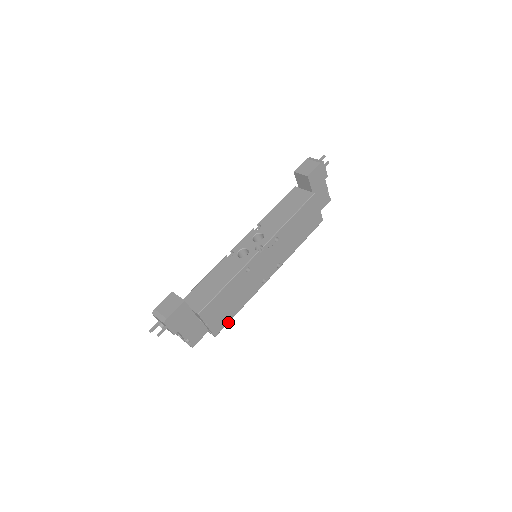
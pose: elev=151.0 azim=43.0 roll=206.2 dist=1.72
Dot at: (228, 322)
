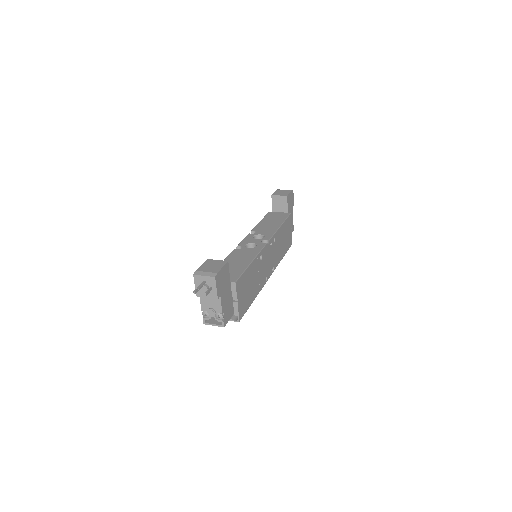
Dot at: occluded
